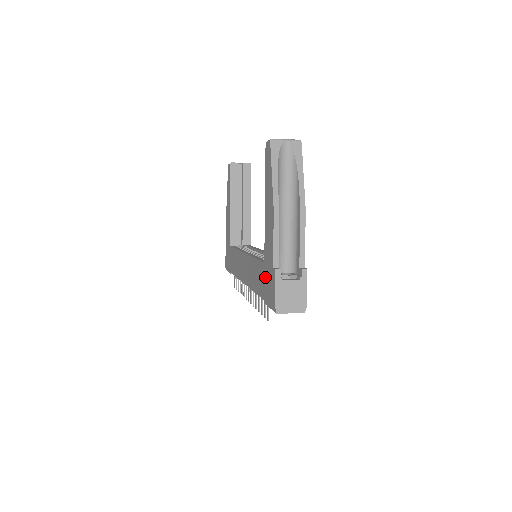
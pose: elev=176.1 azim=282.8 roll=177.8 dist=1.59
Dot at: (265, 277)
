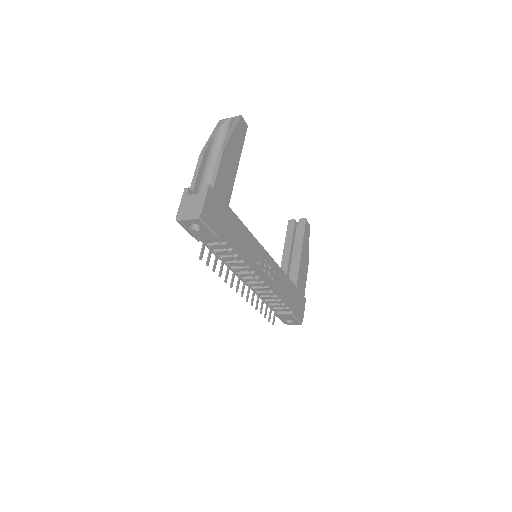
Dot at: occluded
